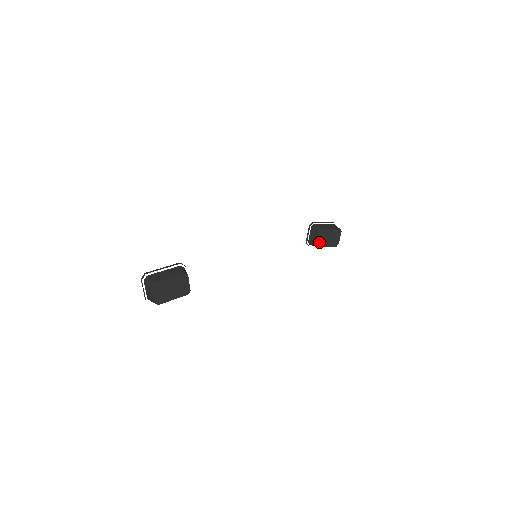
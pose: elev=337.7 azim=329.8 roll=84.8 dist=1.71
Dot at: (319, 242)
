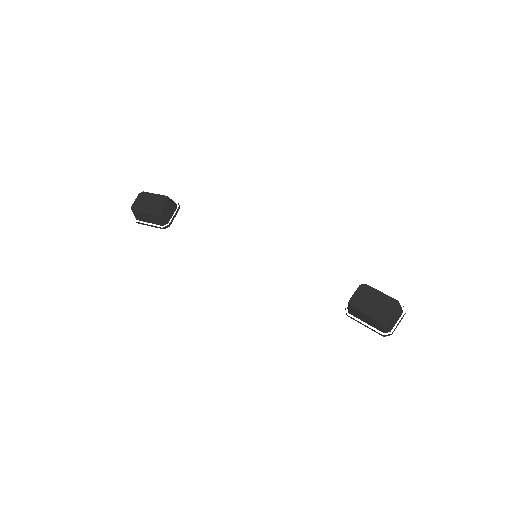
Dot at: (355, 300)
